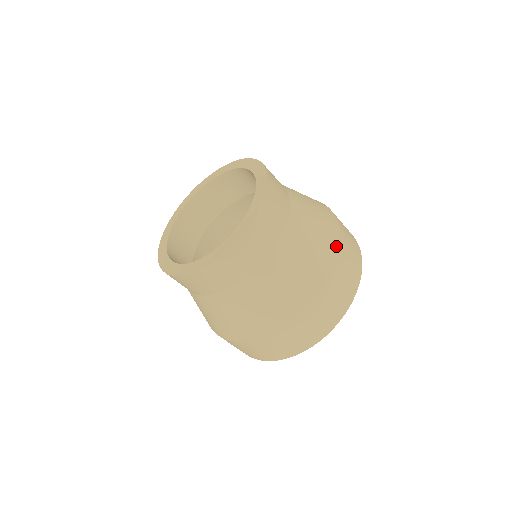
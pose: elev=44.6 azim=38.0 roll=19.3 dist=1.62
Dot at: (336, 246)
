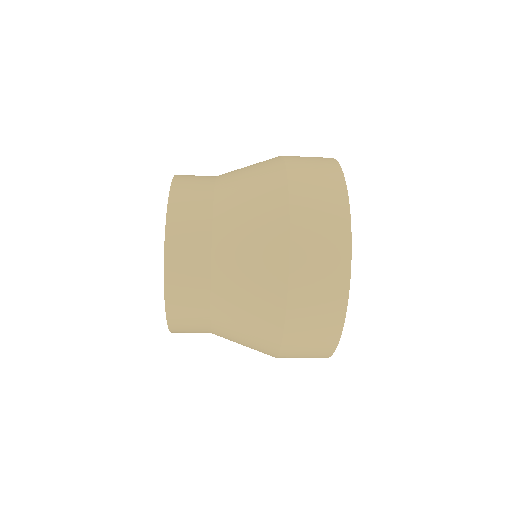
Dot at: (285, 206)
